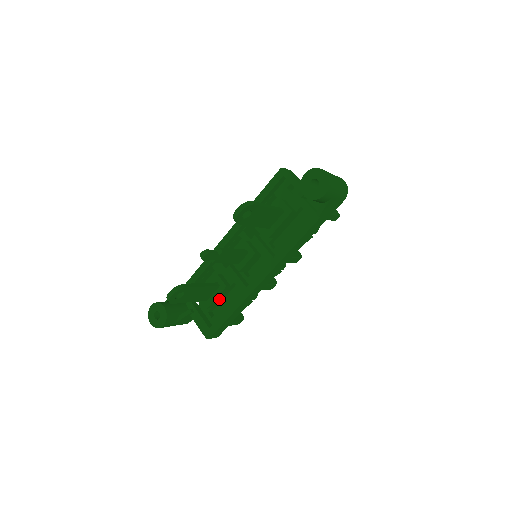
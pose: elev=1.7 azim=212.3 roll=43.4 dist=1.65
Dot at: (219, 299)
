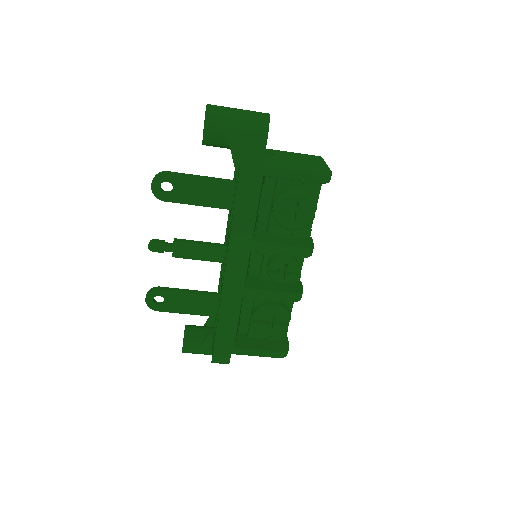
Dot at: occluded
